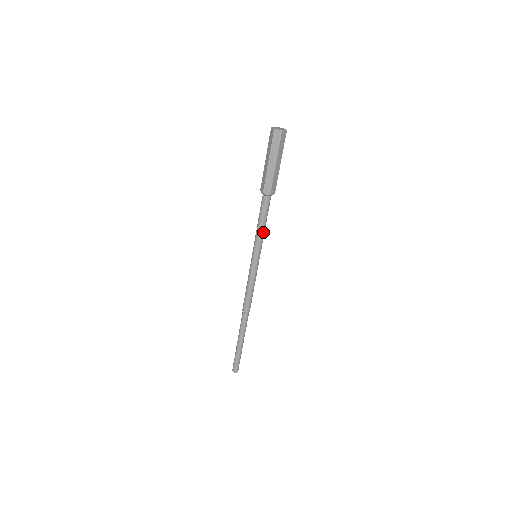
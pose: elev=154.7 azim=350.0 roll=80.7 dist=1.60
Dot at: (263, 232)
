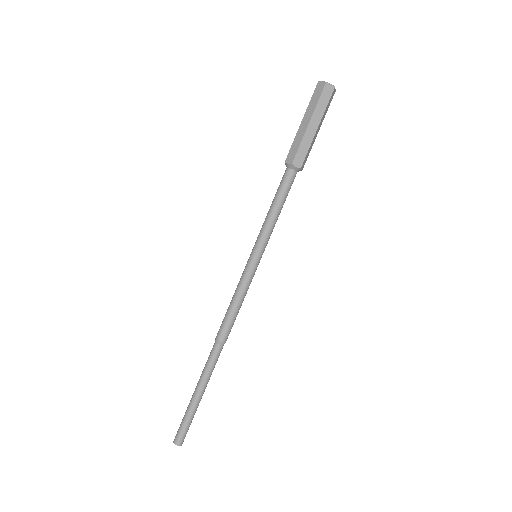
Dot at: (276, 221)
